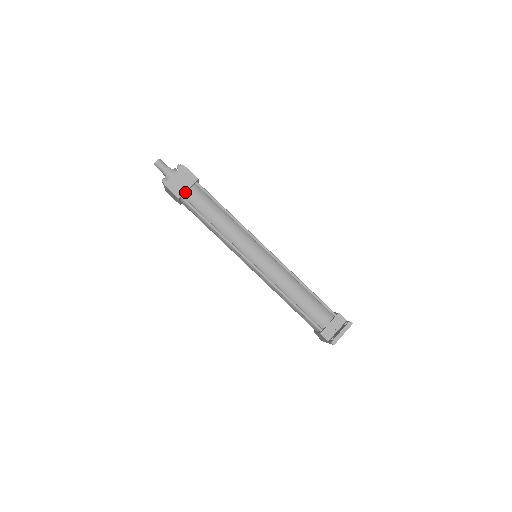
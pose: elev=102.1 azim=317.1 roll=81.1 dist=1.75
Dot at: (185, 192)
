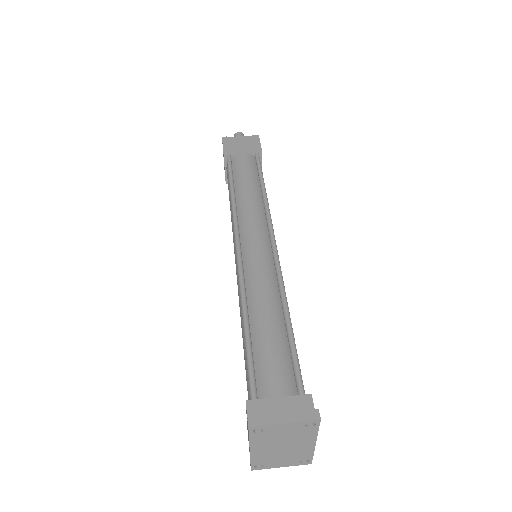
Dot at: (237, 153)
